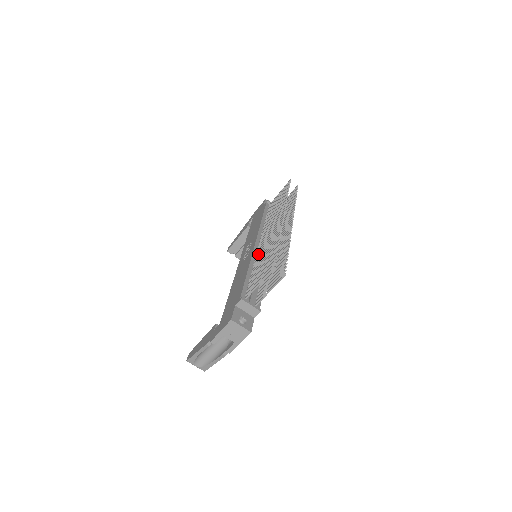
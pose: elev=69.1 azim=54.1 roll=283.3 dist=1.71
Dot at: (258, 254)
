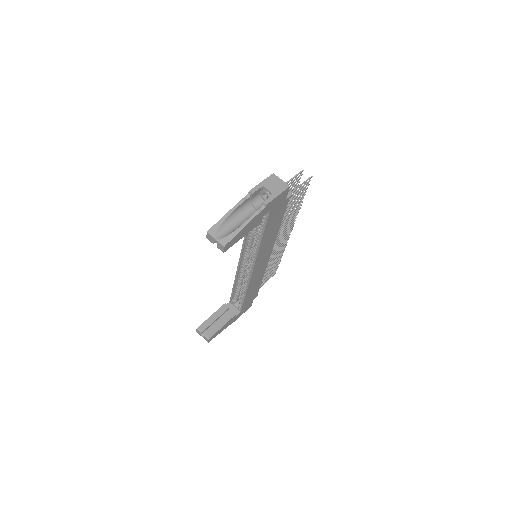
Dot at: occluded
